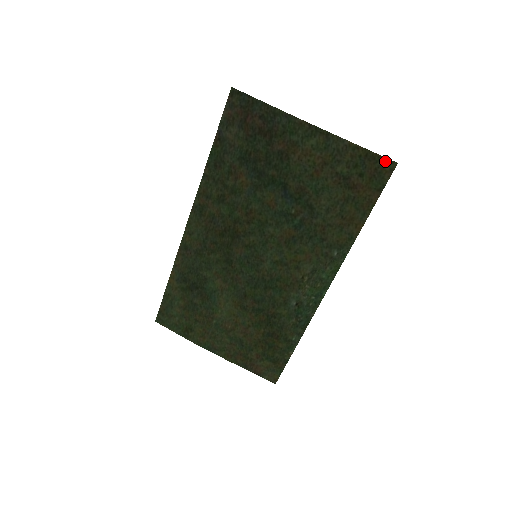
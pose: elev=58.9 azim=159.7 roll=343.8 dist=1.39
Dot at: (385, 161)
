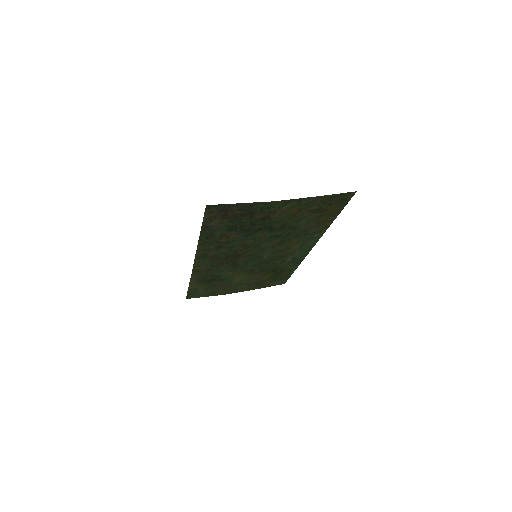
Dot at: (347, 194)
